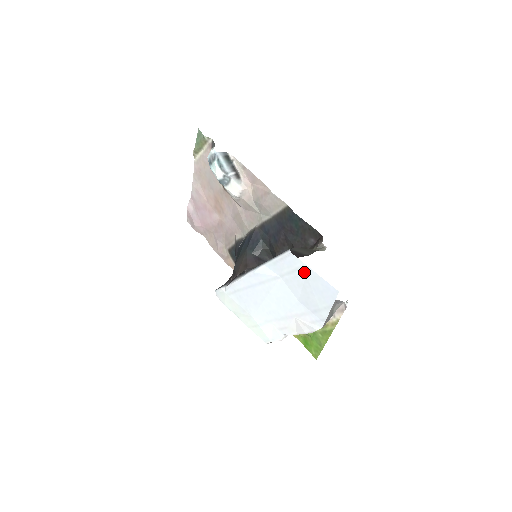
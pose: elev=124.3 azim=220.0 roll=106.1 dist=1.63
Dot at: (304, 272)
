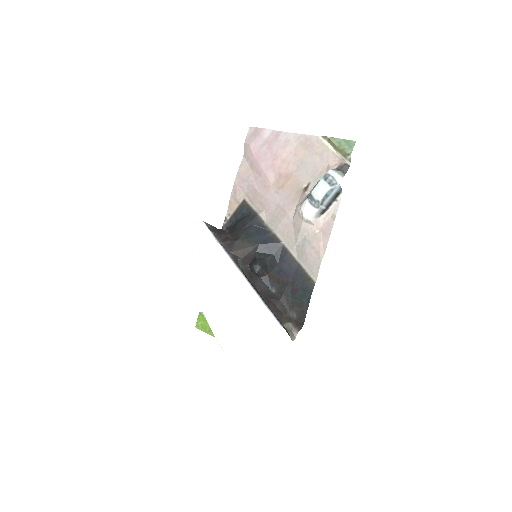
Dot at: (270, 344)
